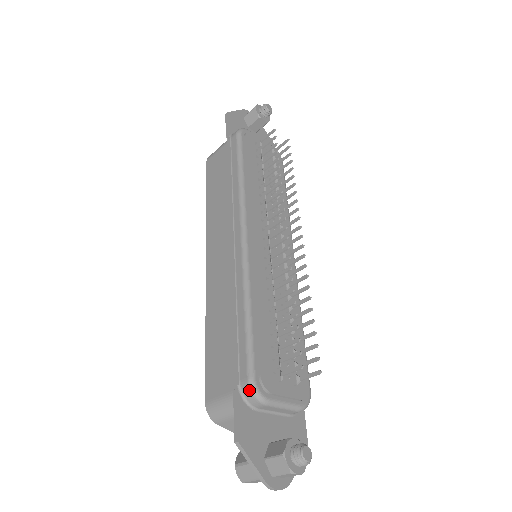
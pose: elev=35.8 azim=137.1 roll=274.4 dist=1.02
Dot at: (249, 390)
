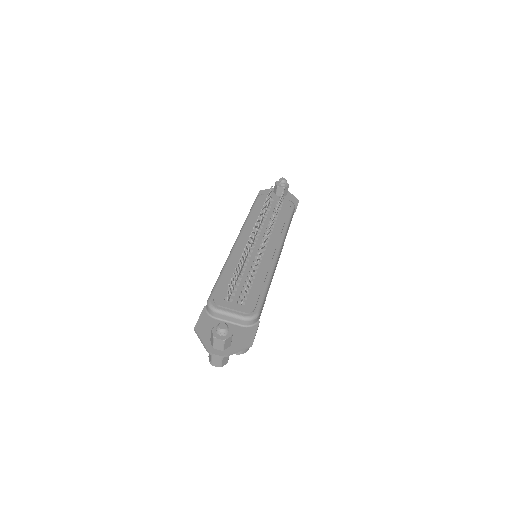
Dot at: (207, 305)
